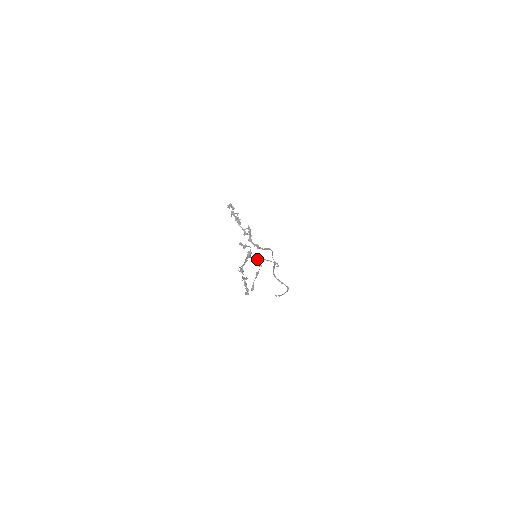
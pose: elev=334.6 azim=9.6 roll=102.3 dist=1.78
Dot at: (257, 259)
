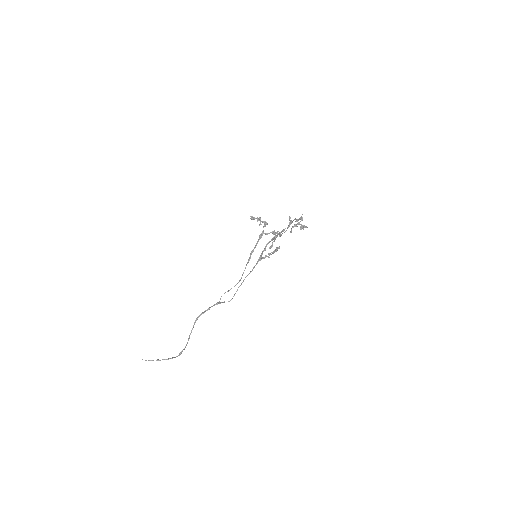
Dot at: (262, 254)
